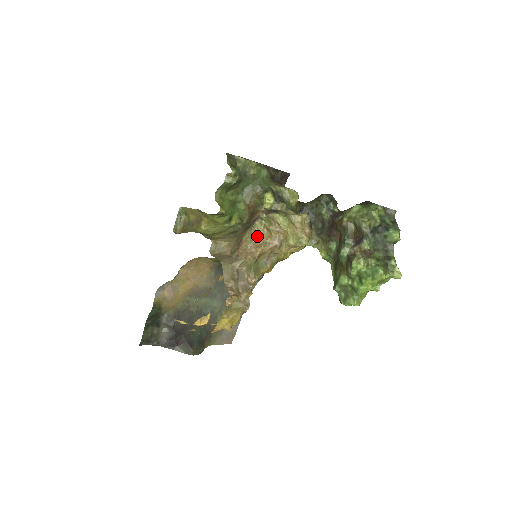
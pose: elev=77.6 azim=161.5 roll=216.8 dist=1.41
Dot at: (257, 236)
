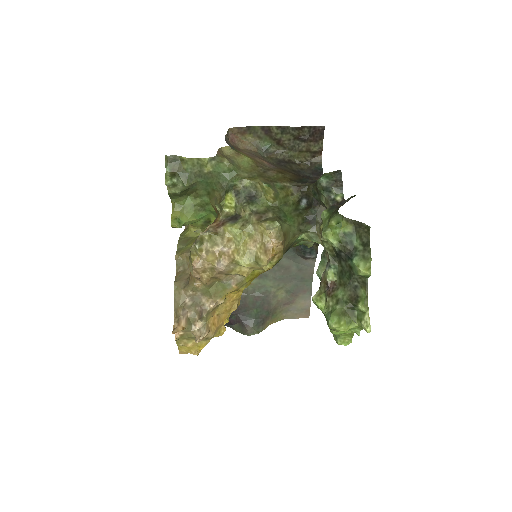
Dot at: (196, 262)
